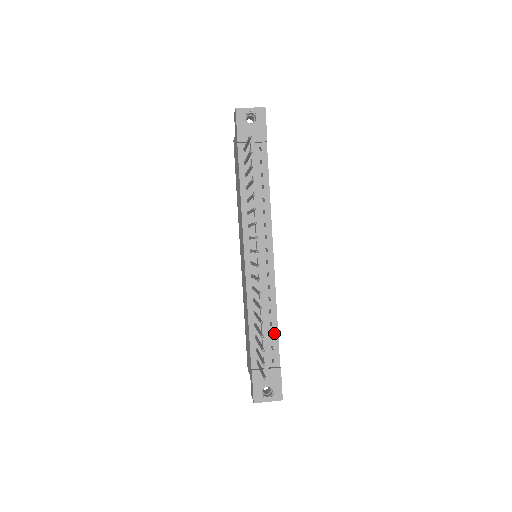
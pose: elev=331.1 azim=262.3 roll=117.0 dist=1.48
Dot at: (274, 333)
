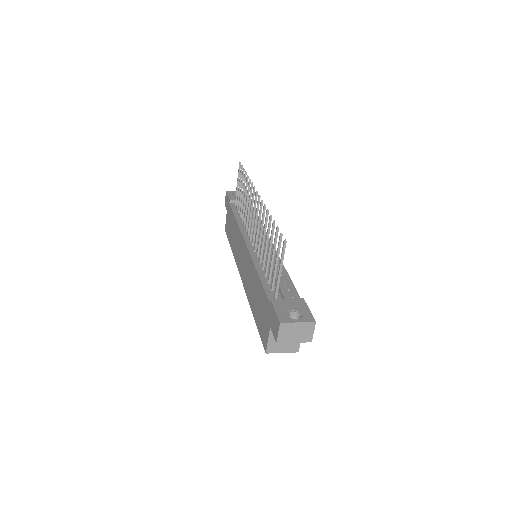
Dot at: (288, 281)
